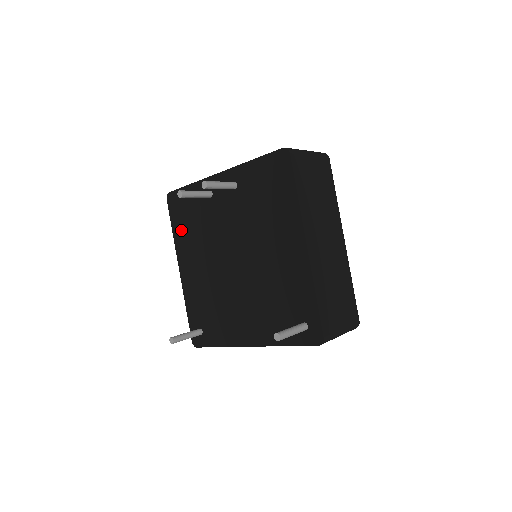
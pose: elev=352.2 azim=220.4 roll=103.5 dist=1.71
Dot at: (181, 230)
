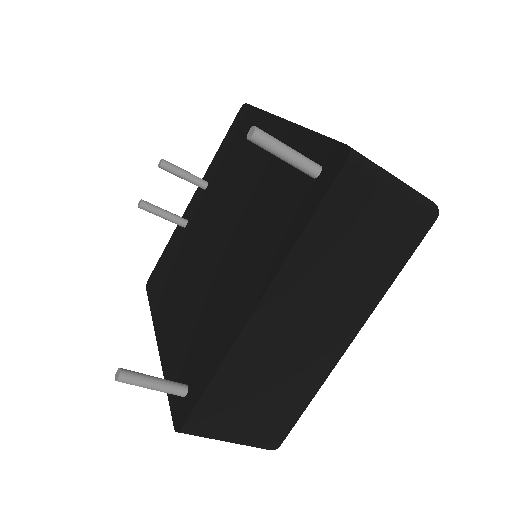
Dot at: (159, 295)
